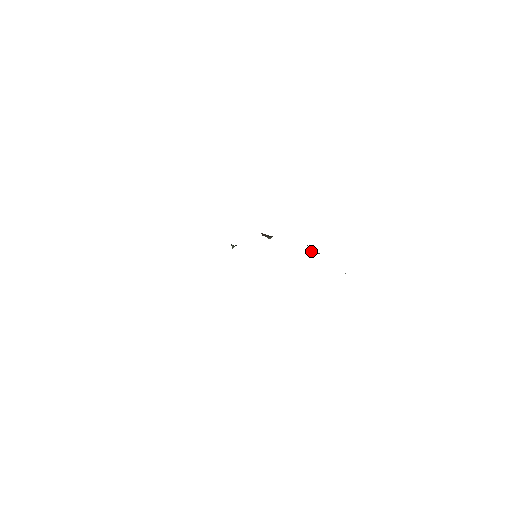
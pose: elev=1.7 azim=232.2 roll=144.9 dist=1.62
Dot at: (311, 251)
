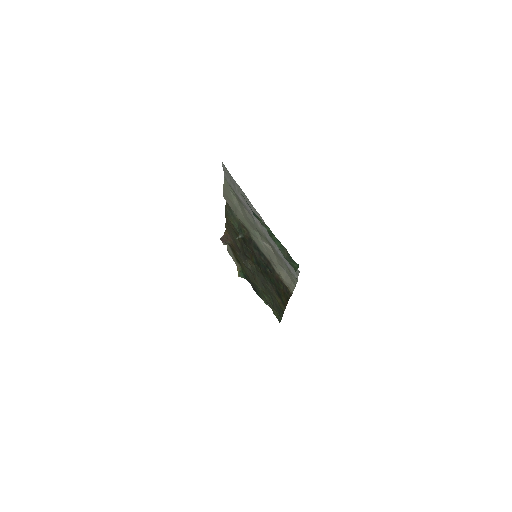
Dot at: (241, 273)
